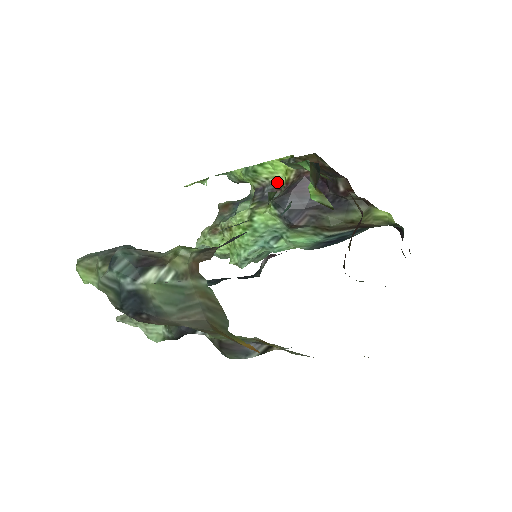
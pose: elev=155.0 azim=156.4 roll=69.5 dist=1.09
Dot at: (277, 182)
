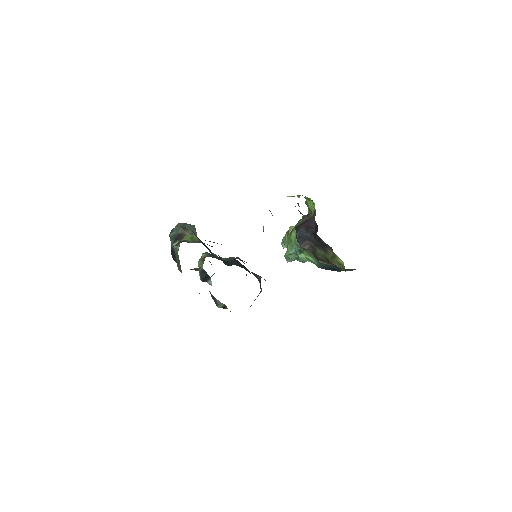
Dot at: occluded
